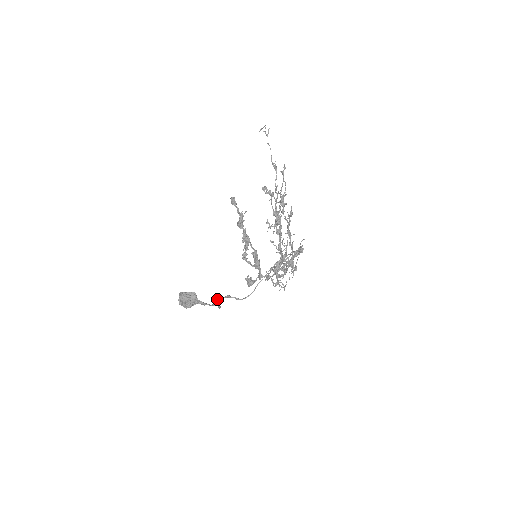
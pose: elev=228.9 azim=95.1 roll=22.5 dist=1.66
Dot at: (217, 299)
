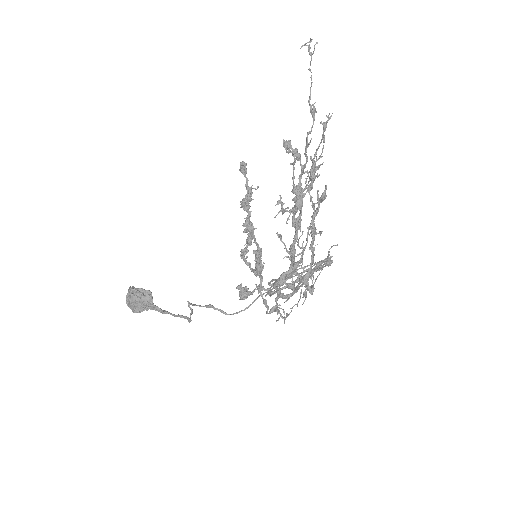
Dot at: (190, 307)
